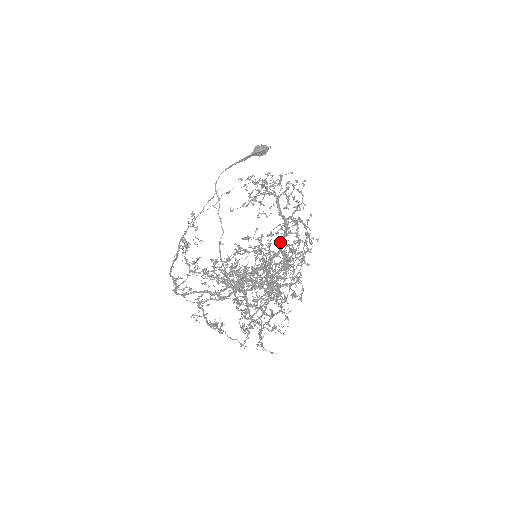
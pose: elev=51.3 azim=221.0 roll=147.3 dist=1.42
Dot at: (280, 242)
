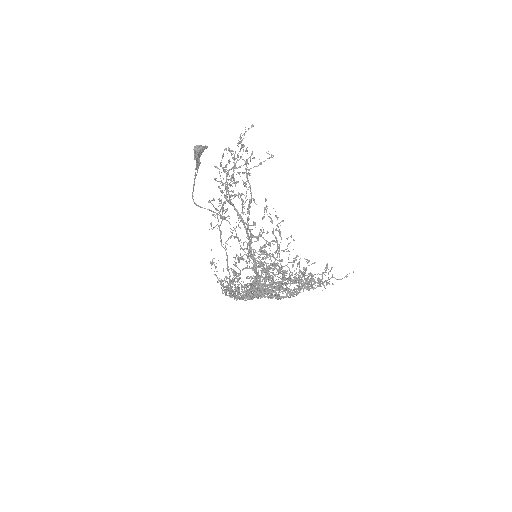
Dot at: occluded
